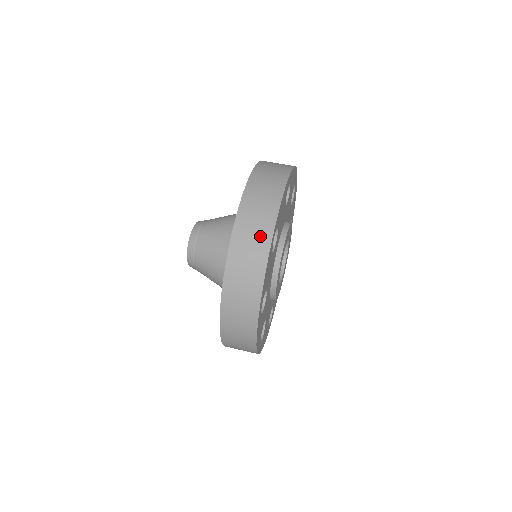
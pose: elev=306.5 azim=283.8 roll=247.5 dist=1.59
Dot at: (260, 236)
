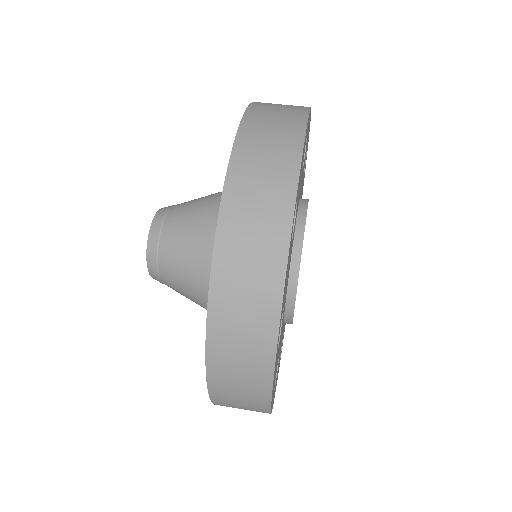
Dot at: (253, 364)
